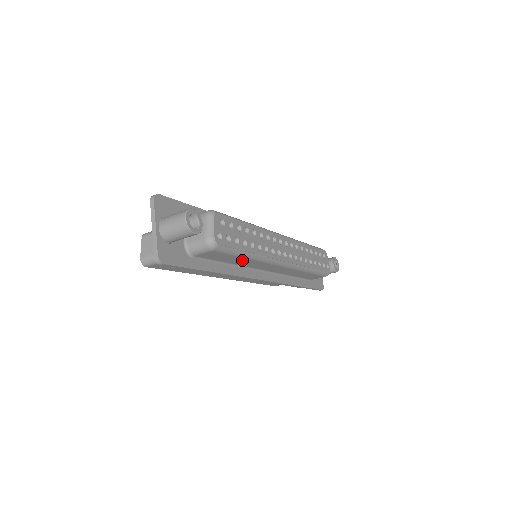
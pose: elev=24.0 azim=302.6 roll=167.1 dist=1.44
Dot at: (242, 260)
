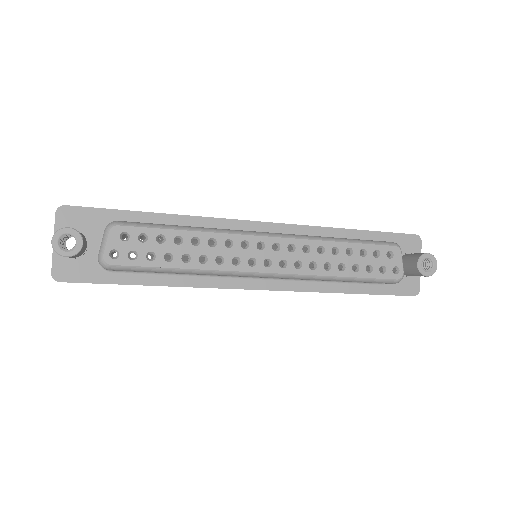
Dot at: occluded
